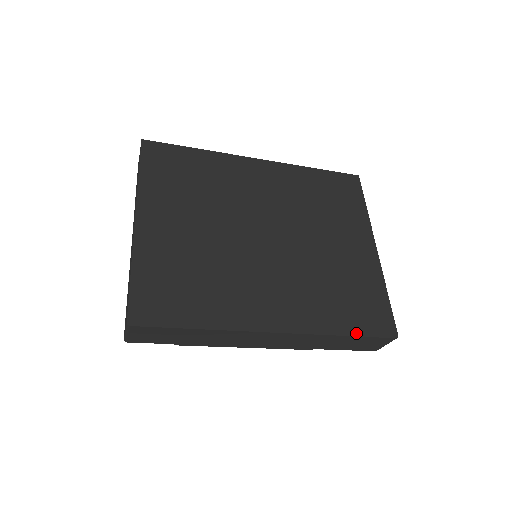
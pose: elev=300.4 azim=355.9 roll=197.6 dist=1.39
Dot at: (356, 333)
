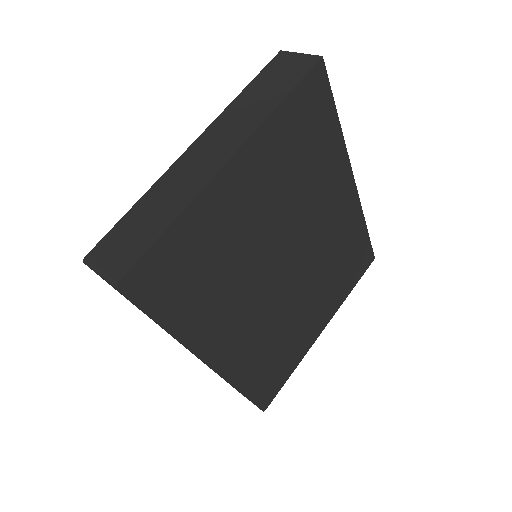
Dot at: (250, 396)
